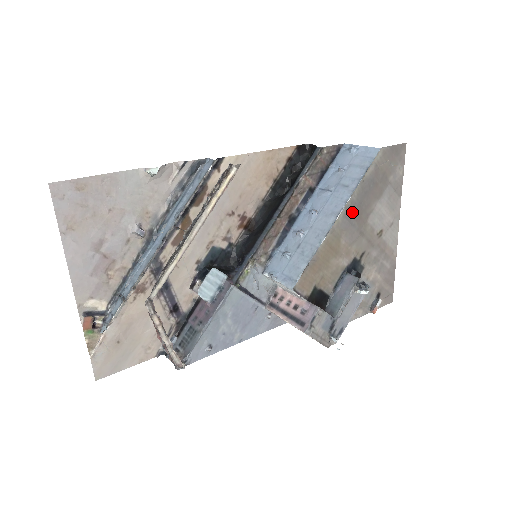
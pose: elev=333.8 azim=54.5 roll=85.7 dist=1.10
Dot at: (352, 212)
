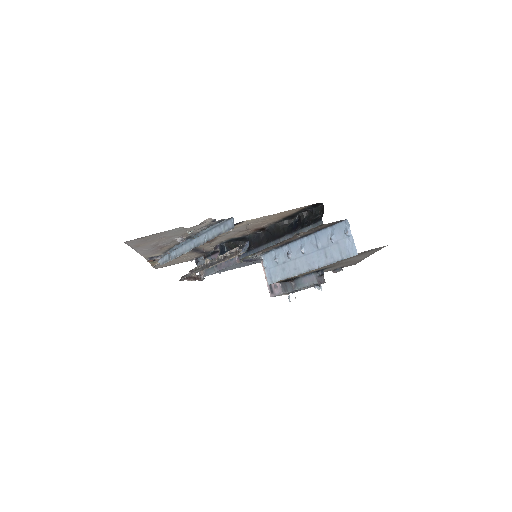
Dot at: occluded
